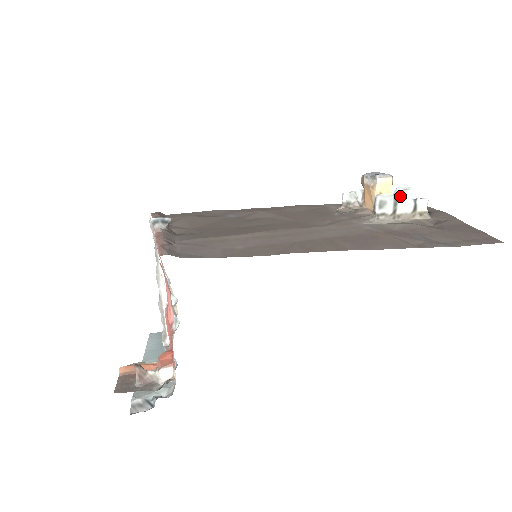
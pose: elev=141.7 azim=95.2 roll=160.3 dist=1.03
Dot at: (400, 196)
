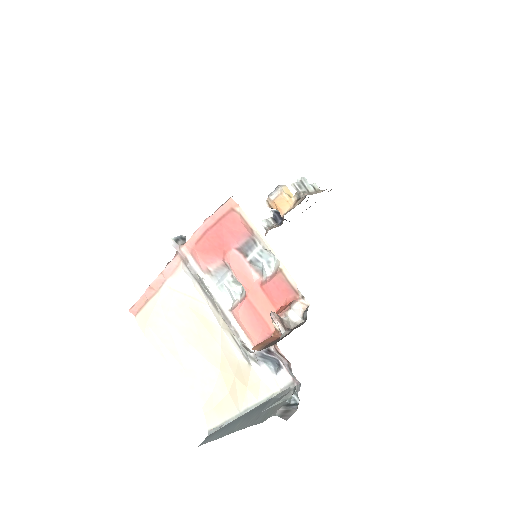
Dot at: (303, 181)
